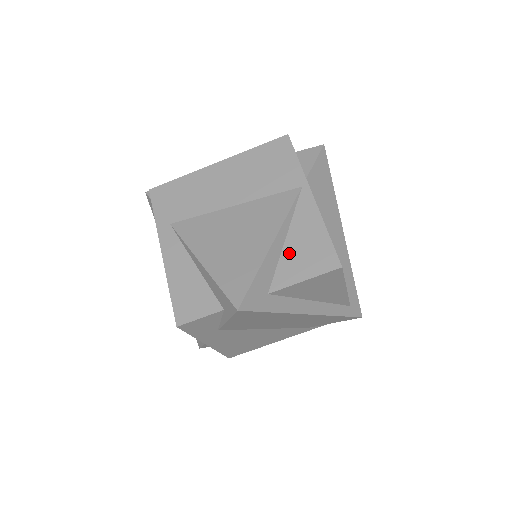
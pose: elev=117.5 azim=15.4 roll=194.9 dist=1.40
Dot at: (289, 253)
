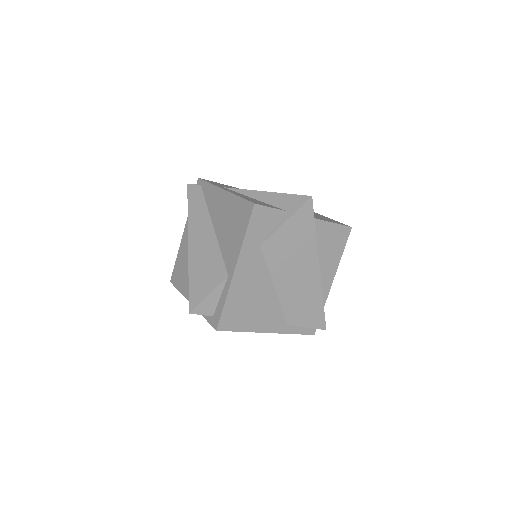
Dot at: (316, 216)
